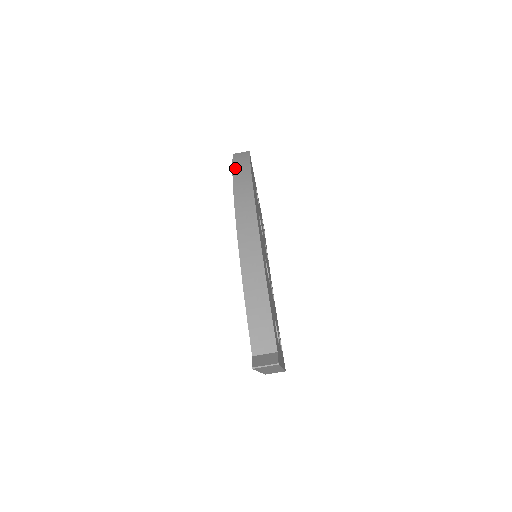
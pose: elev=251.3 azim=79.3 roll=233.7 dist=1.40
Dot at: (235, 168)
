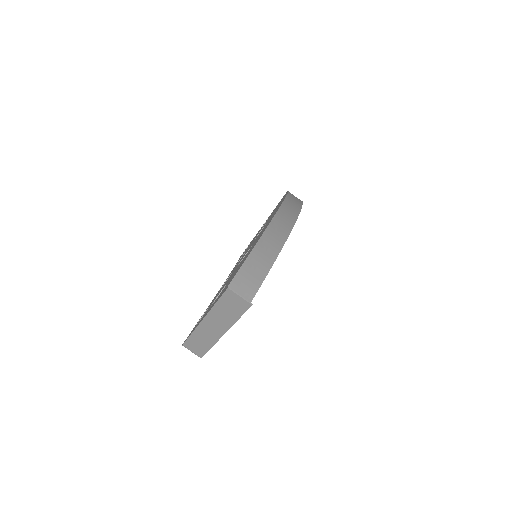
Dot at: occluded
